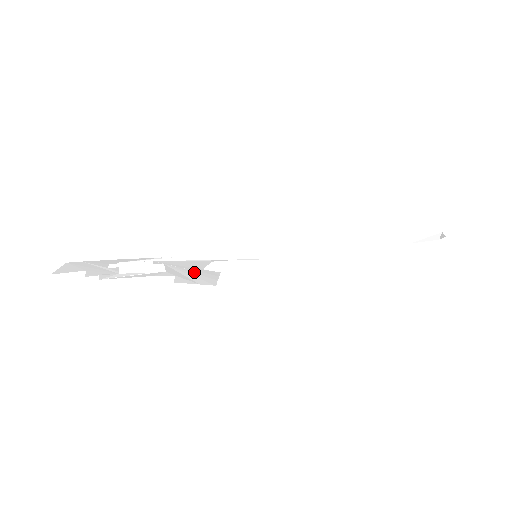
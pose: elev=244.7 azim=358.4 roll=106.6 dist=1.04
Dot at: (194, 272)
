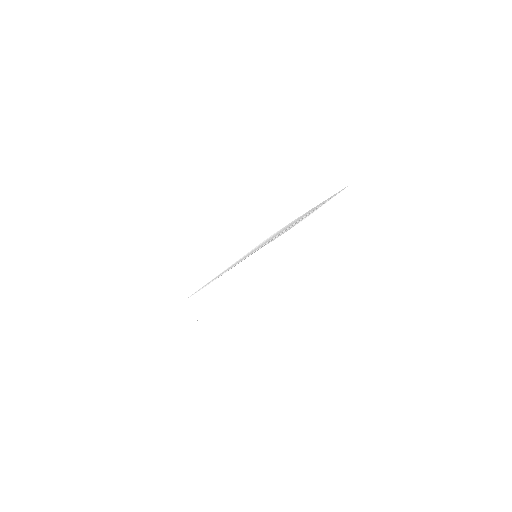
Dot at: (231, 293)
